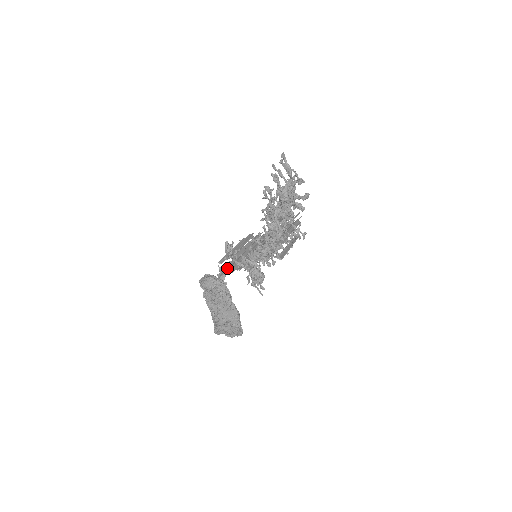
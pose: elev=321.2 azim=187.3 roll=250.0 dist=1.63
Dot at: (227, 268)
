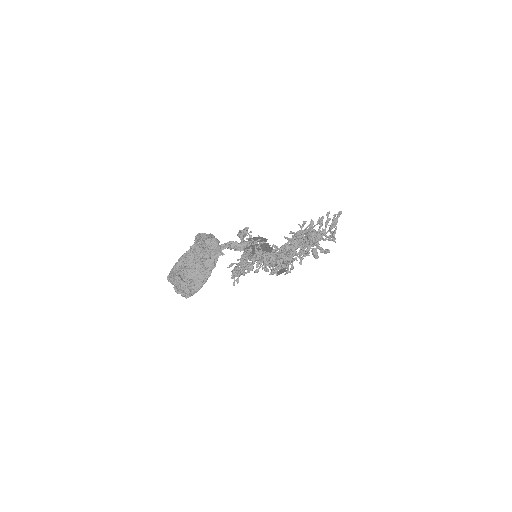
Dot at: (250, 248)
